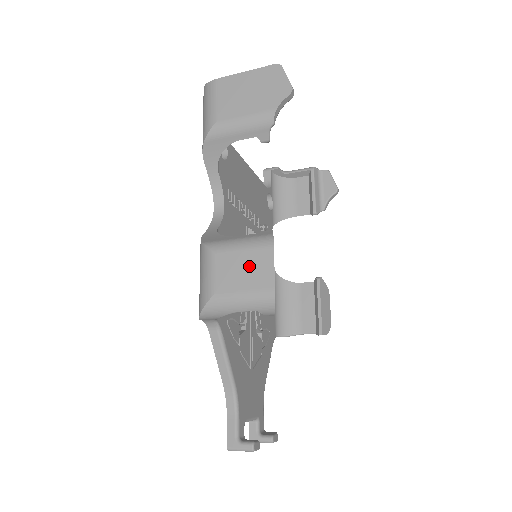
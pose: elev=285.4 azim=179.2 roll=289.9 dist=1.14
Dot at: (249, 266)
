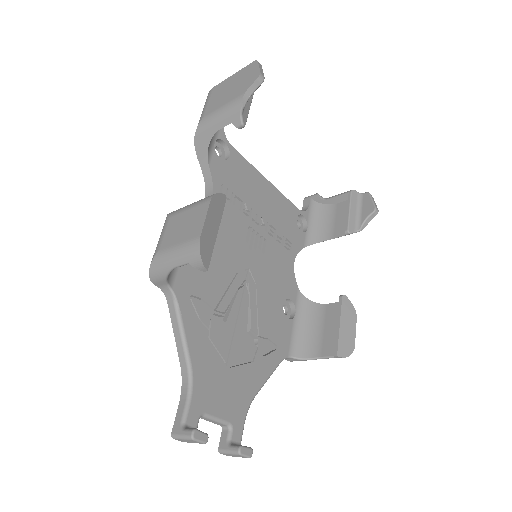
Dot at: (188, 221)
